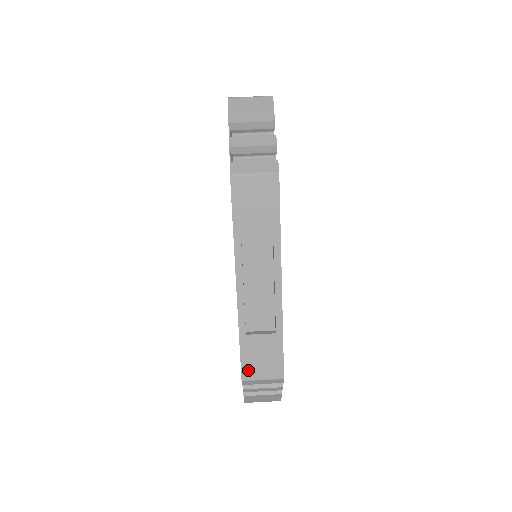
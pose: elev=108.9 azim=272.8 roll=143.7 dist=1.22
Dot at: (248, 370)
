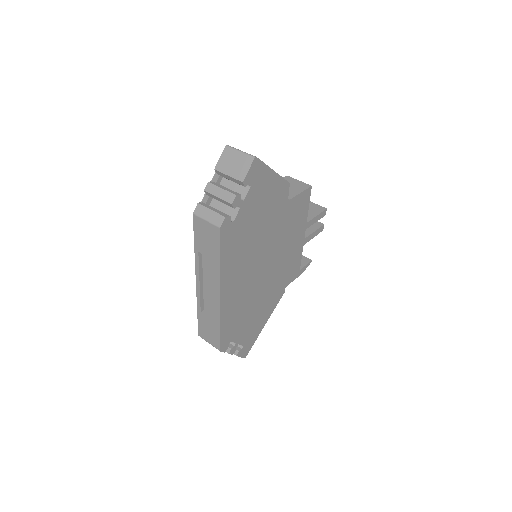
Dot at: (202, 332)
